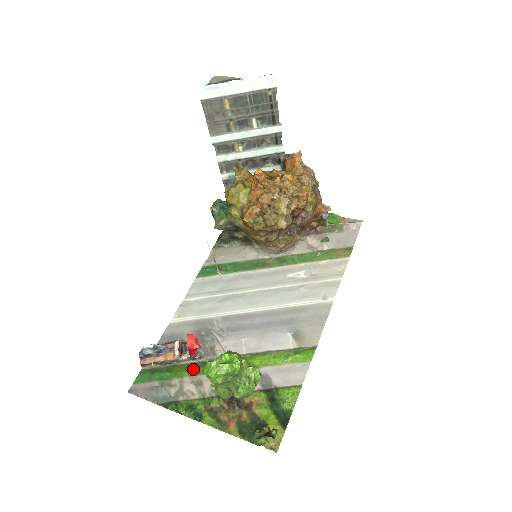
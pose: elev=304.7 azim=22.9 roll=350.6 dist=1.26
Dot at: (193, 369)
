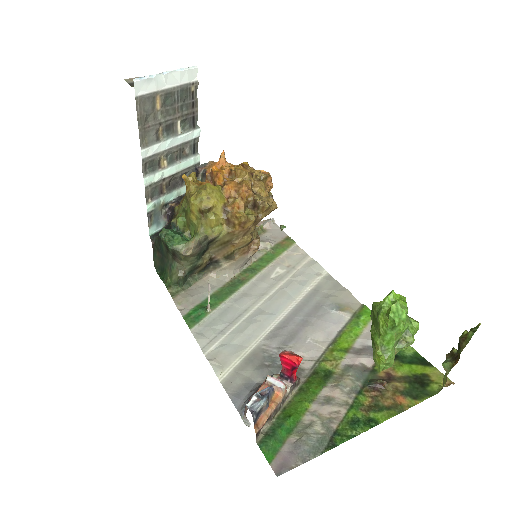
Dot at: (307, 394)
